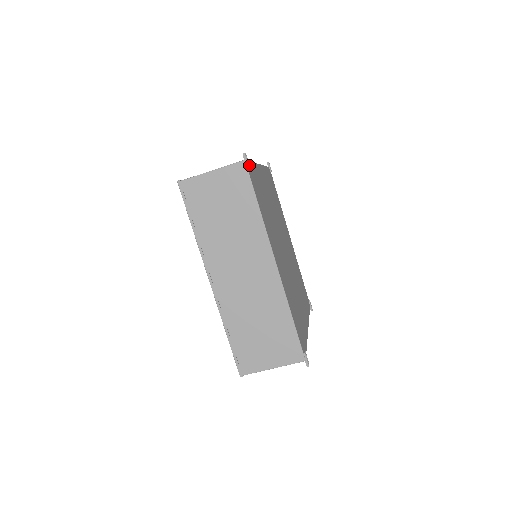
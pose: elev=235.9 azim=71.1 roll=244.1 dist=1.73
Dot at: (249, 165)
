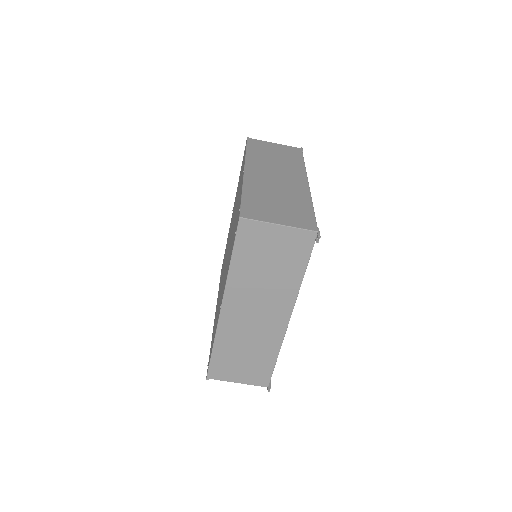
Dot at: occluded
